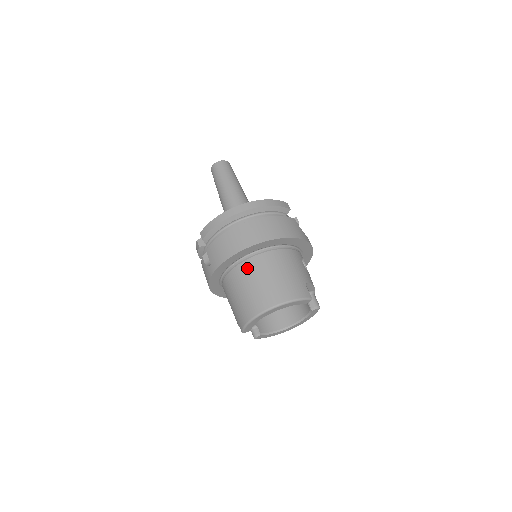
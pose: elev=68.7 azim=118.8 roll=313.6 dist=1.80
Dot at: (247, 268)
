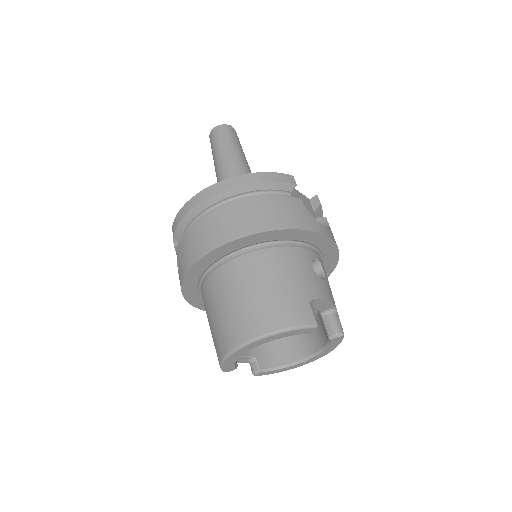
Dot at: (221, 279)
